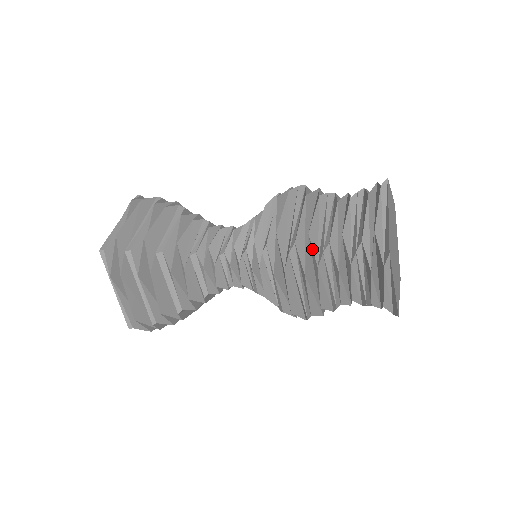
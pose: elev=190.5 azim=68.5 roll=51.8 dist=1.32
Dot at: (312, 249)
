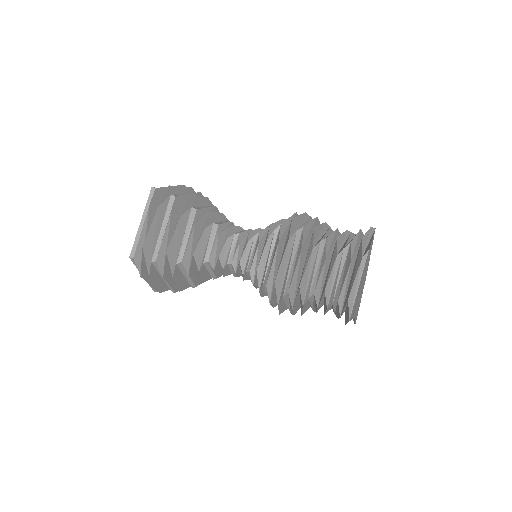
Dot at: (305, 311)
